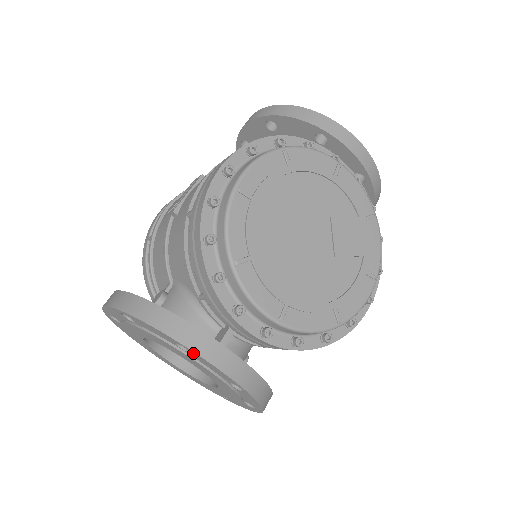
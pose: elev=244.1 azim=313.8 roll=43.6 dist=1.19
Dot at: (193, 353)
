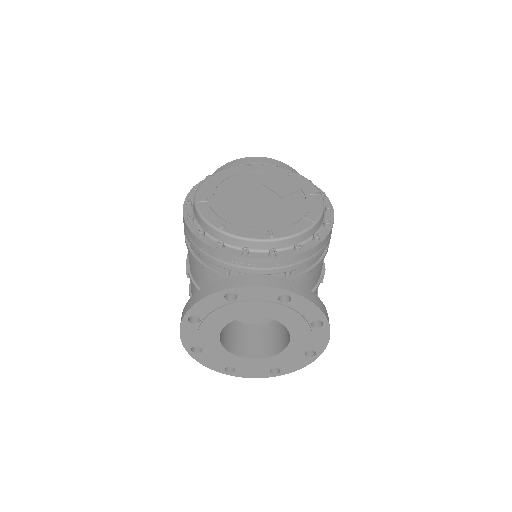
Dot at: (237, 291)
